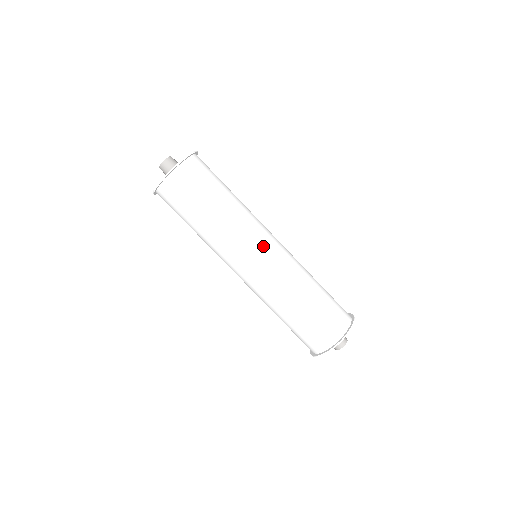
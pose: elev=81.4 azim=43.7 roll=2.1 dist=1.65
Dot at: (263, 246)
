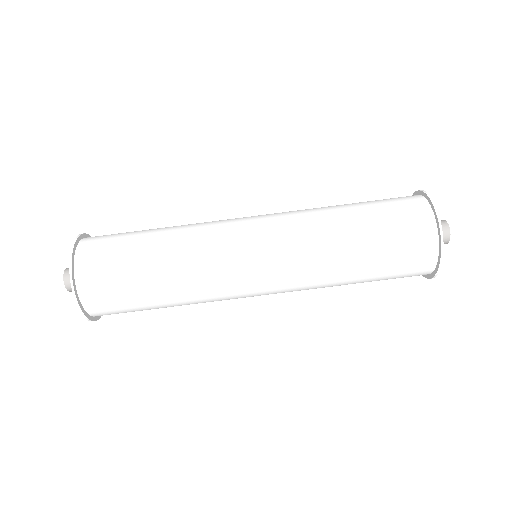
Dot at: (246, 240)
